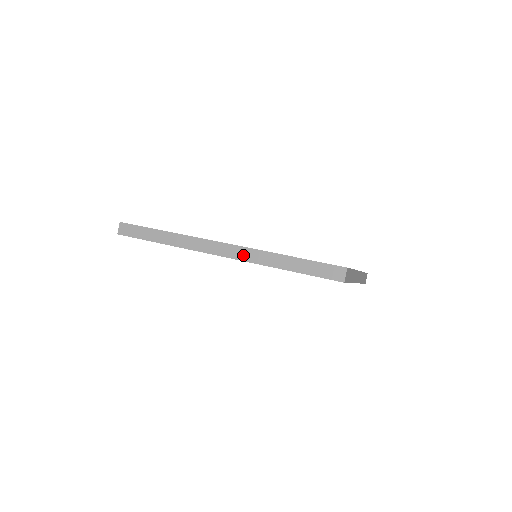
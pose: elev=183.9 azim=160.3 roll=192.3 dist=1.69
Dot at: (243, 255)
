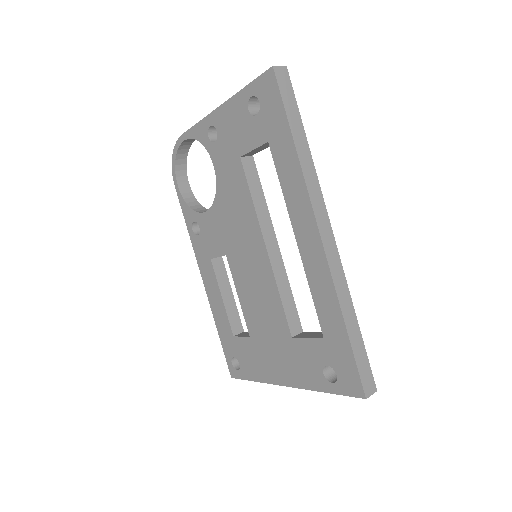
Dot at: (335, 266)
